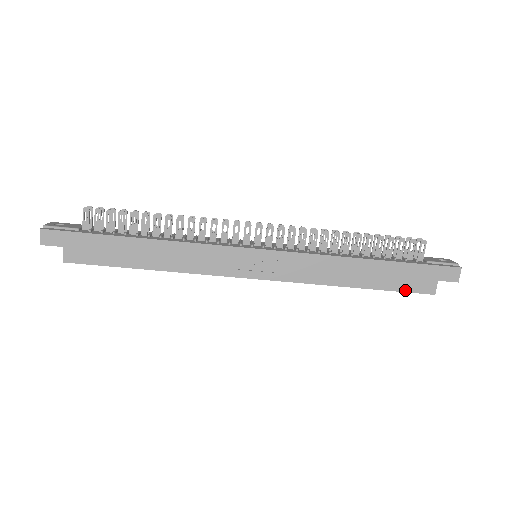
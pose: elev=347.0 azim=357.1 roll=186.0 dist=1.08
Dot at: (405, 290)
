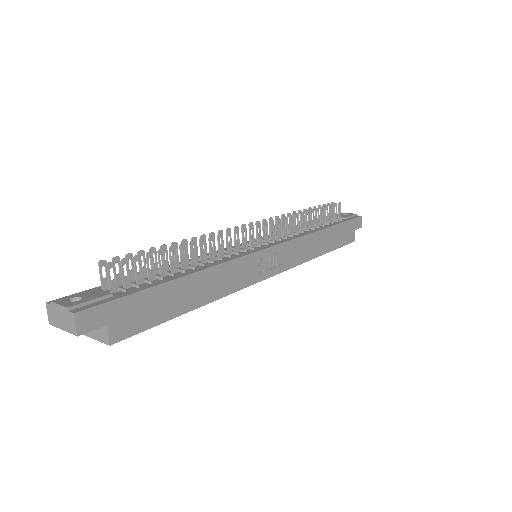
Dot at: (343, 245)
